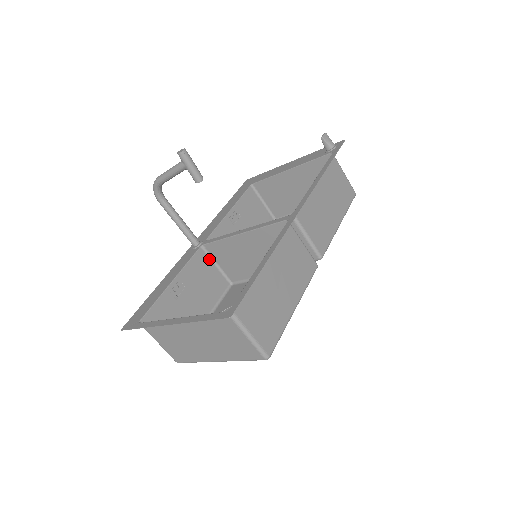
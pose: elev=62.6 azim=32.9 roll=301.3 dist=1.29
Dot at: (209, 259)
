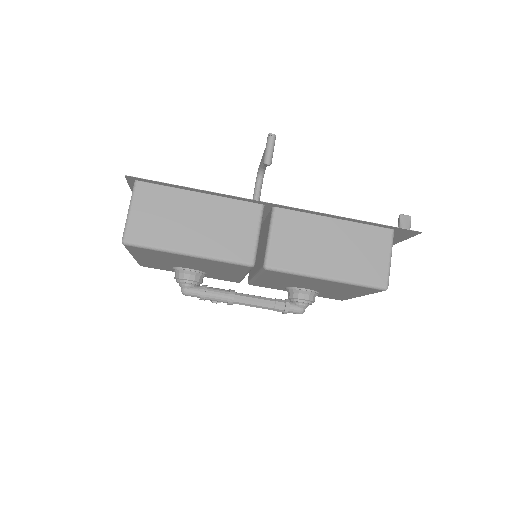
Dot at: occluded
